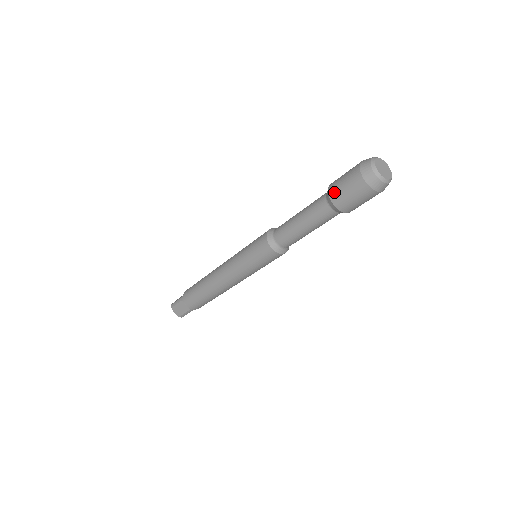
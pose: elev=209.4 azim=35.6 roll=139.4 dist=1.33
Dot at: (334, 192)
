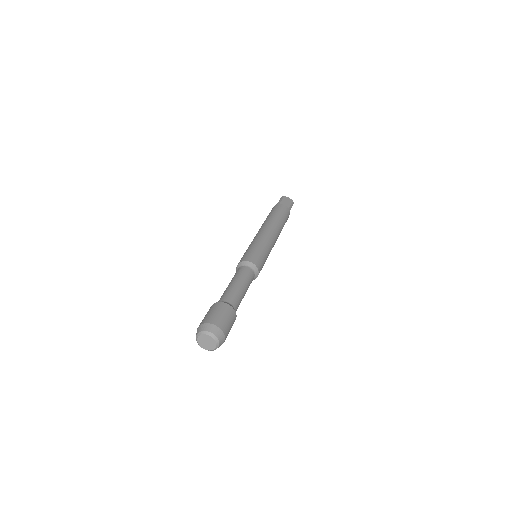
Dot at: occluded
